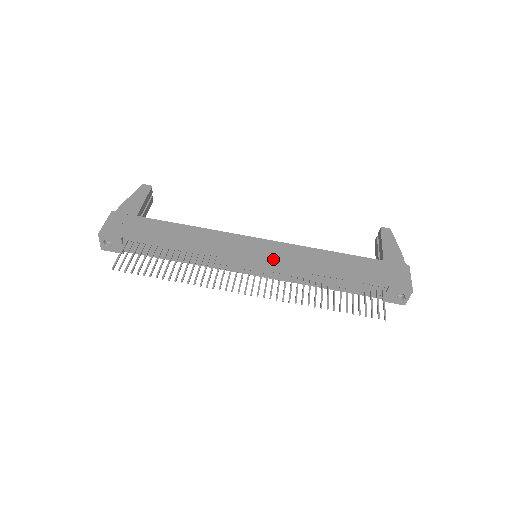
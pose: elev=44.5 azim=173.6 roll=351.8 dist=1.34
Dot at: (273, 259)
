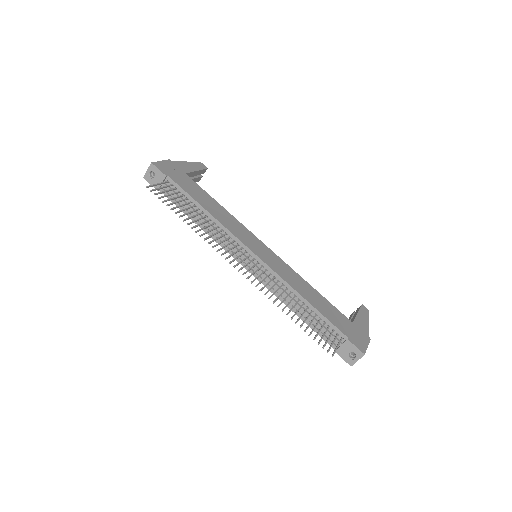
Dot at: (269, 263)
